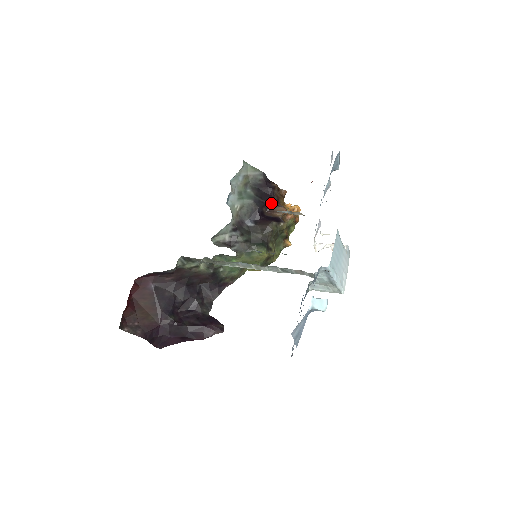
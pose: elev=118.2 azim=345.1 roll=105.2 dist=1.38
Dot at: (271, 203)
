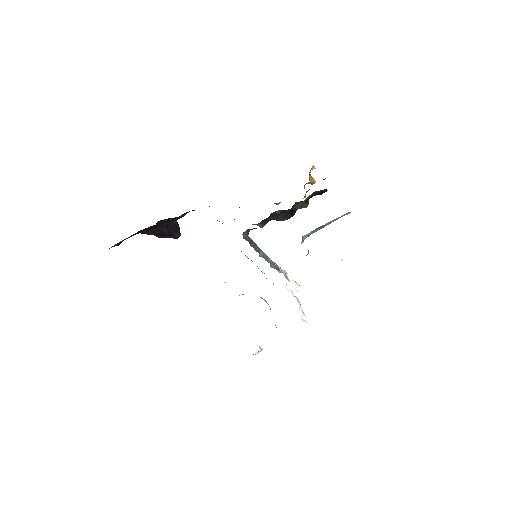
Dot at: (307, 200)
